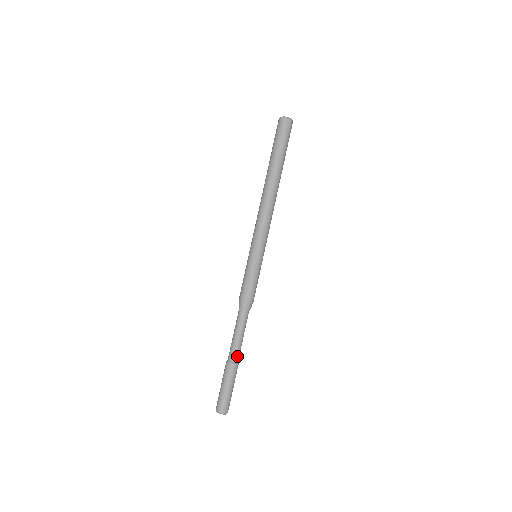
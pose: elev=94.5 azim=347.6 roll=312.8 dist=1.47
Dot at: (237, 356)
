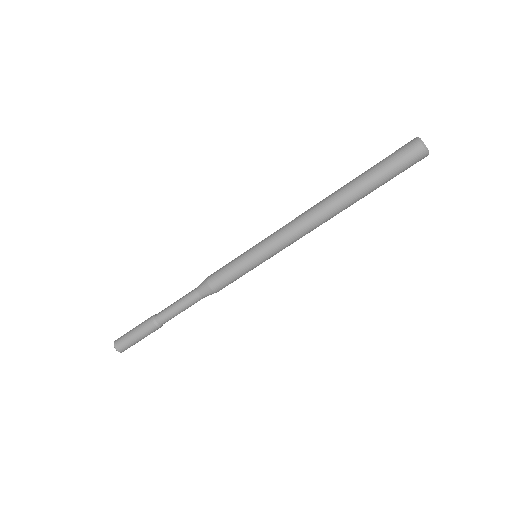
Dot at: (165, 321)
